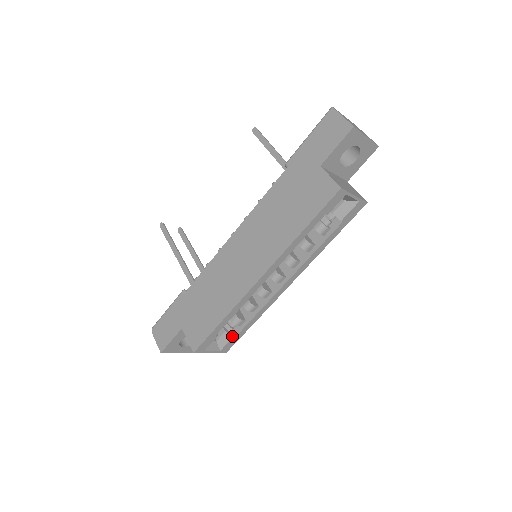
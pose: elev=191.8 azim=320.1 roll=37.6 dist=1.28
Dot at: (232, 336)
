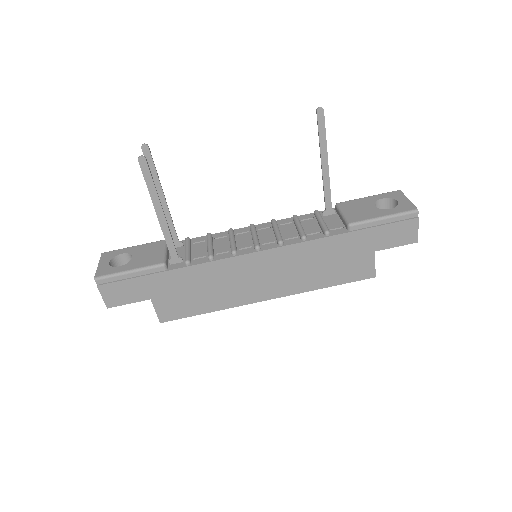
Dot at: occluded
